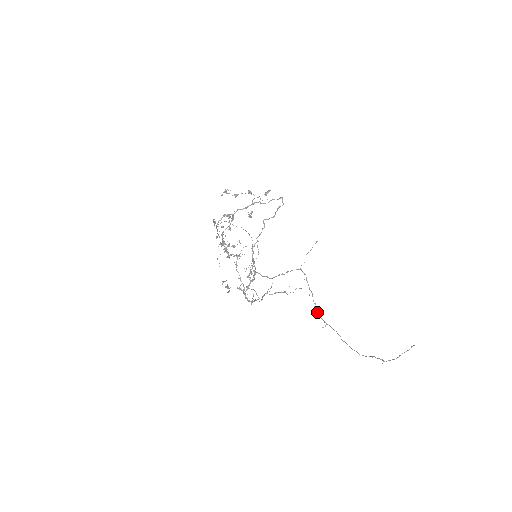
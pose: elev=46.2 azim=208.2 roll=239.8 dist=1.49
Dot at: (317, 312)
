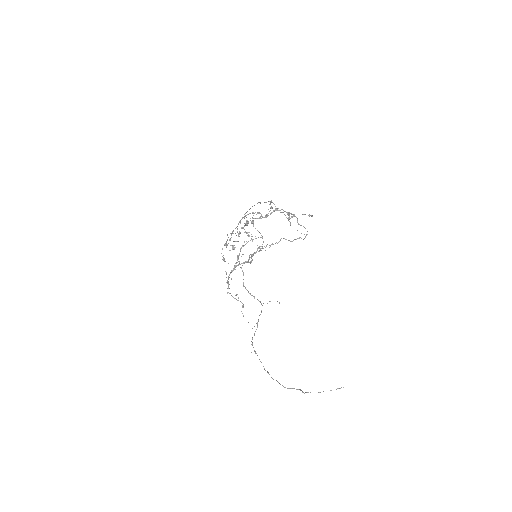
Dot at: occluded
